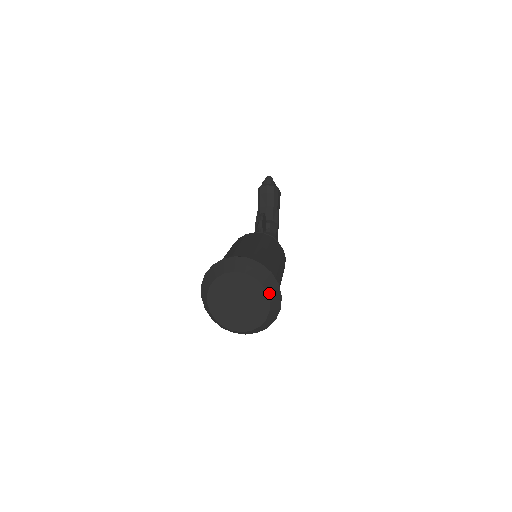
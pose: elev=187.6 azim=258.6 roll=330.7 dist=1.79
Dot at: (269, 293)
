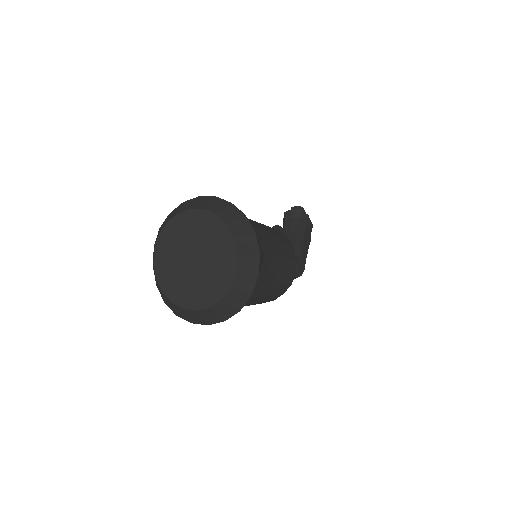
Dot at: (237, 239)
